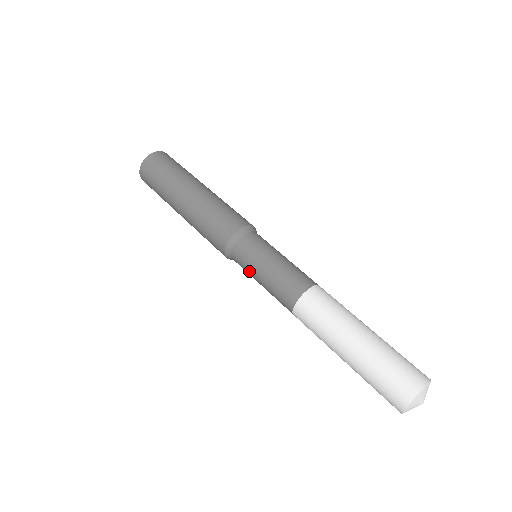
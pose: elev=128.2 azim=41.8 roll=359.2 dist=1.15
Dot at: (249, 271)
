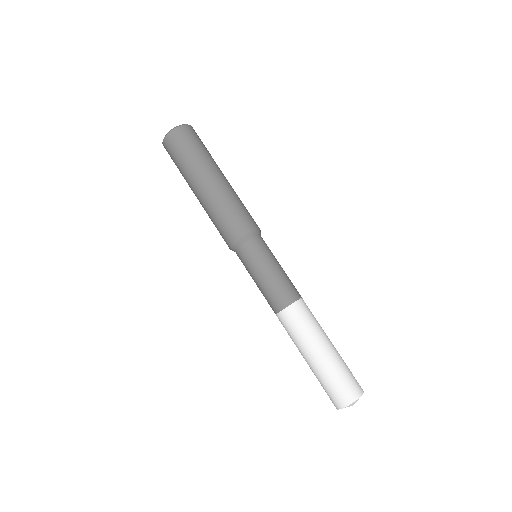
Dot at: (253, 266)
